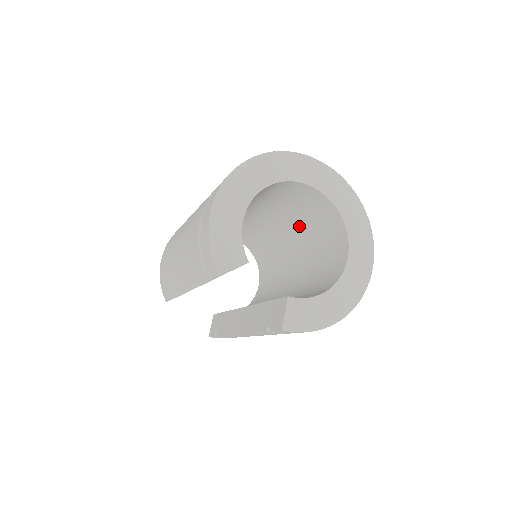
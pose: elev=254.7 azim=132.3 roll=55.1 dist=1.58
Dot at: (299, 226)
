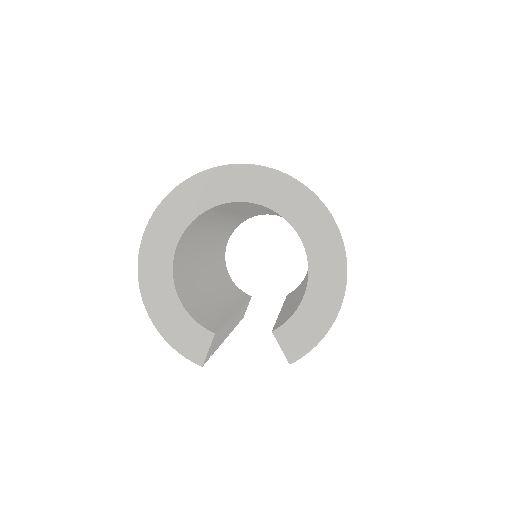
Dot at: occluded
